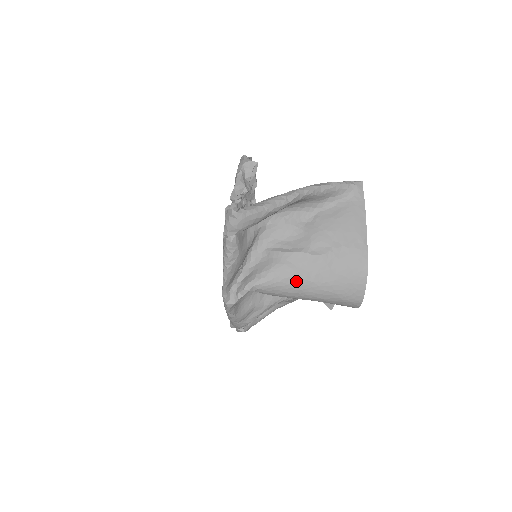
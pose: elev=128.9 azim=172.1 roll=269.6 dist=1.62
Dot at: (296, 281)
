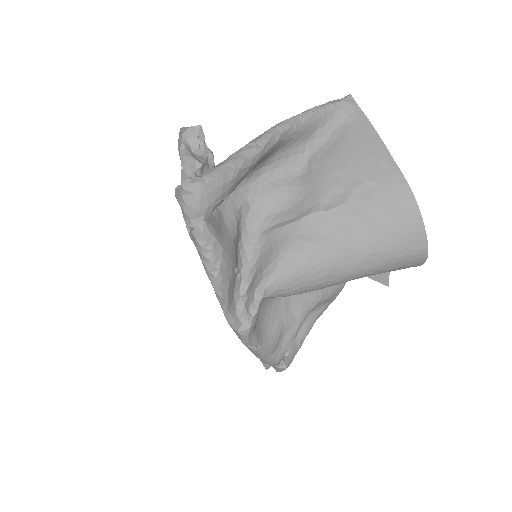
Dot at: (322, 257)
